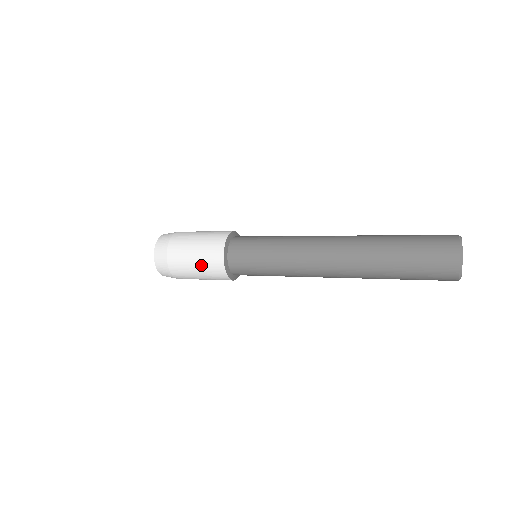
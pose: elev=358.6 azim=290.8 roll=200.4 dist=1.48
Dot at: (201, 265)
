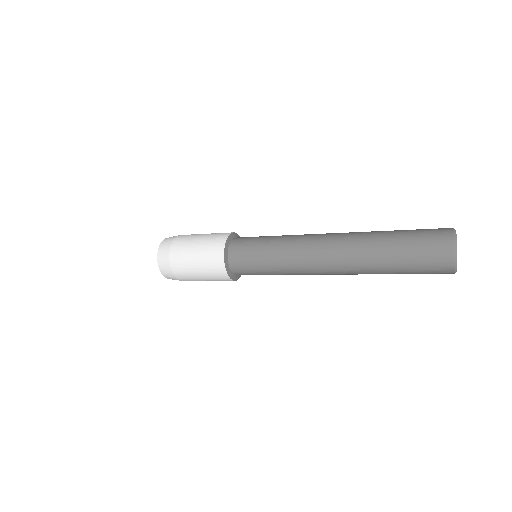
Dot at: (201, 253)
